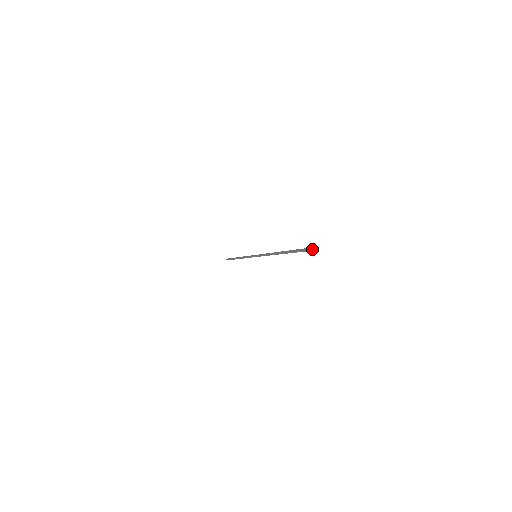
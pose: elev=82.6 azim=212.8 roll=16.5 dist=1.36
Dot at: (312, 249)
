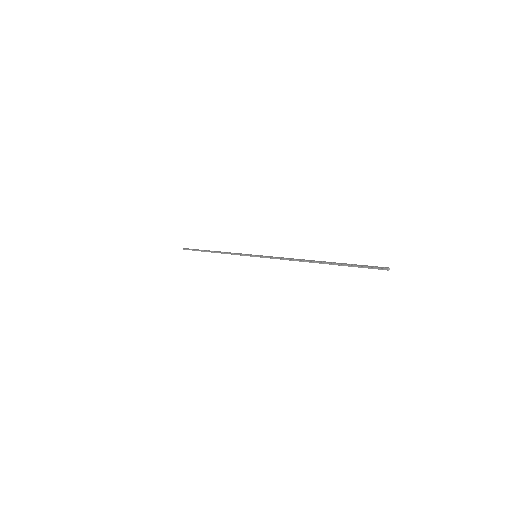
Dot at: (382, 268)
